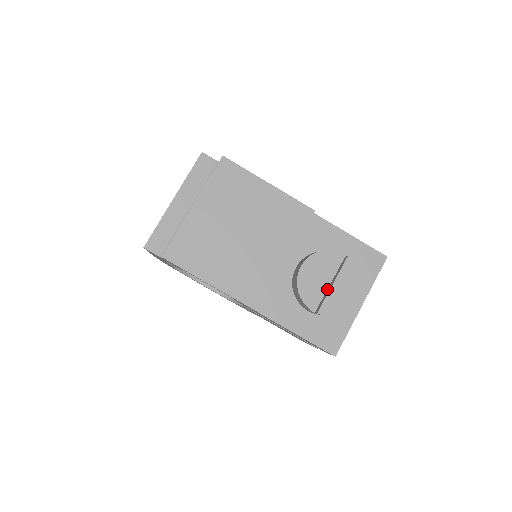
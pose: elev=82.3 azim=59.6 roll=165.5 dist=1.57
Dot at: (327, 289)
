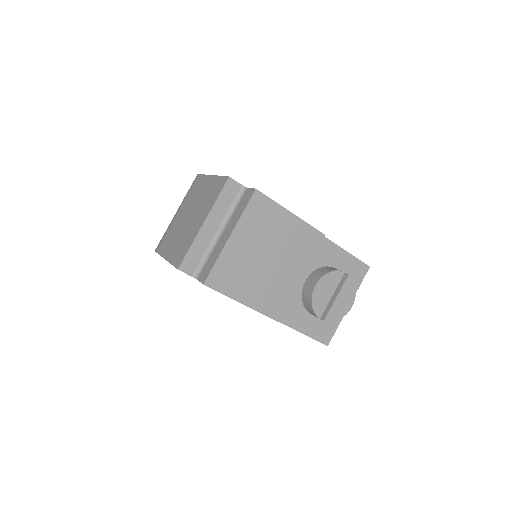
Dot at: (330, 299)
